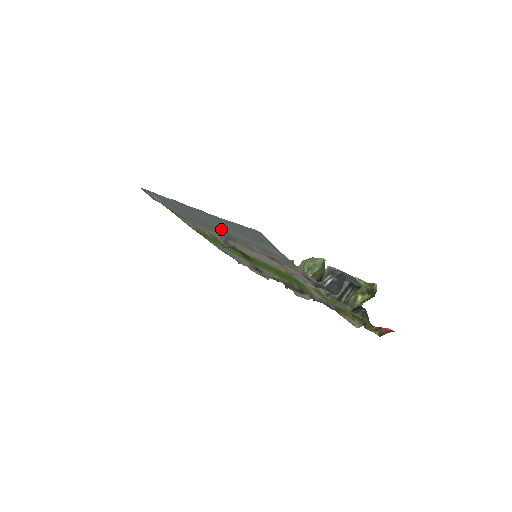
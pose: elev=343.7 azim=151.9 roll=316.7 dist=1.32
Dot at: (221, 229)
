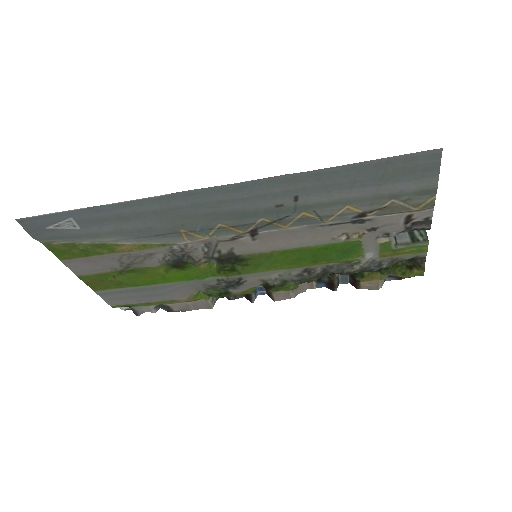
Dot at: (280, 205)
